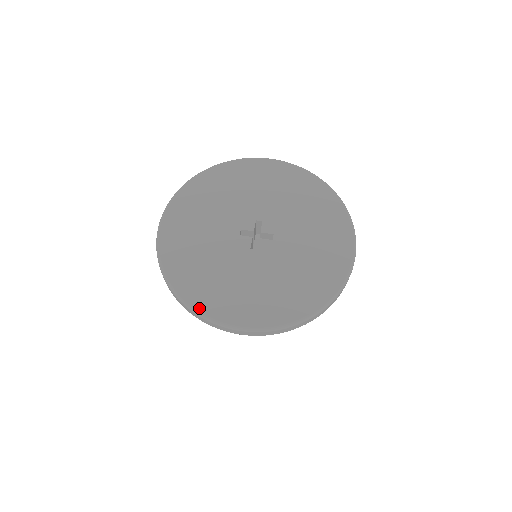
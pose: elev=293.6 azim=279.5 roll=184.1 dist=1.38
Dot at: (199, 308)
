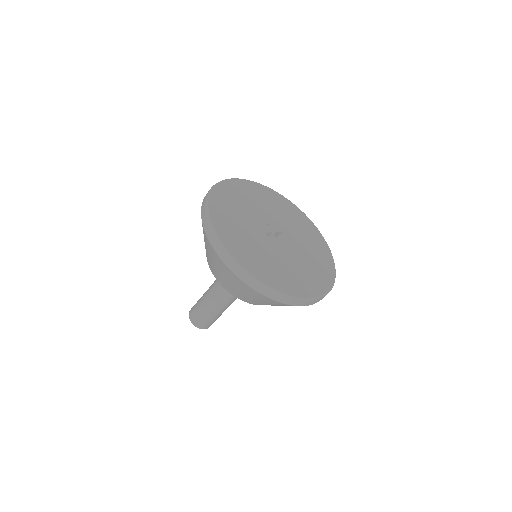
Dot at: (211, 212)
